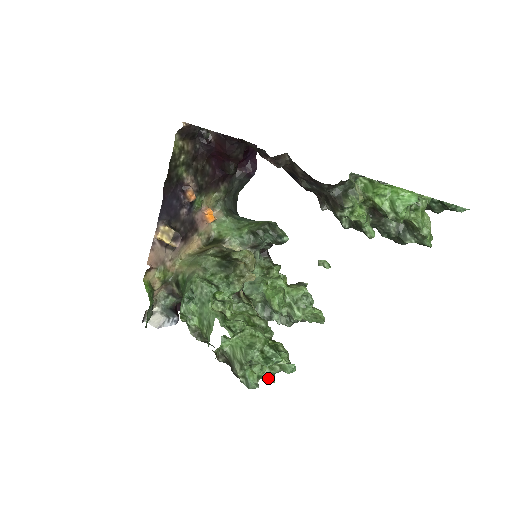
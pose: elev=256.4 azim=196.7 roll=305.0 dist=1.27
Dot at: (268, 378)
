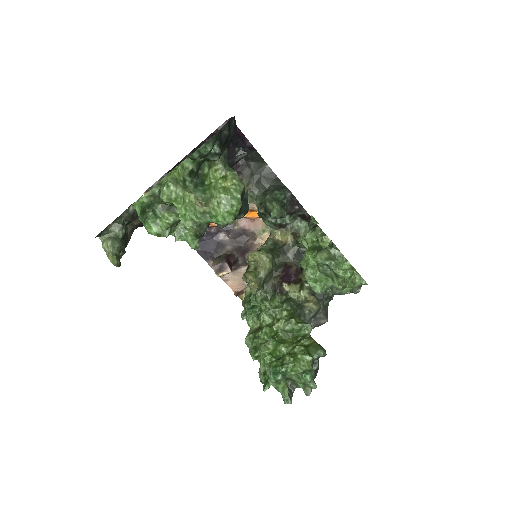
Dot at: (308, 385)
